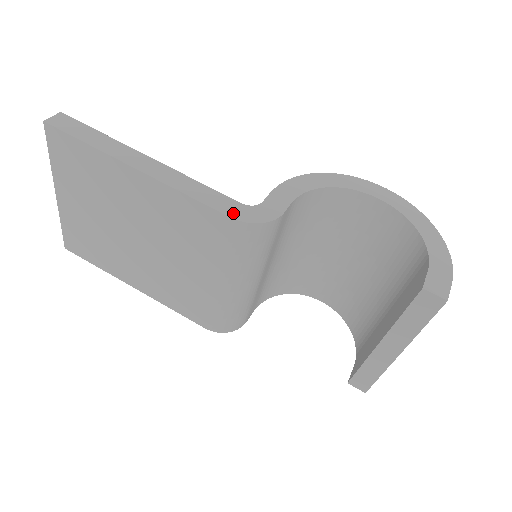
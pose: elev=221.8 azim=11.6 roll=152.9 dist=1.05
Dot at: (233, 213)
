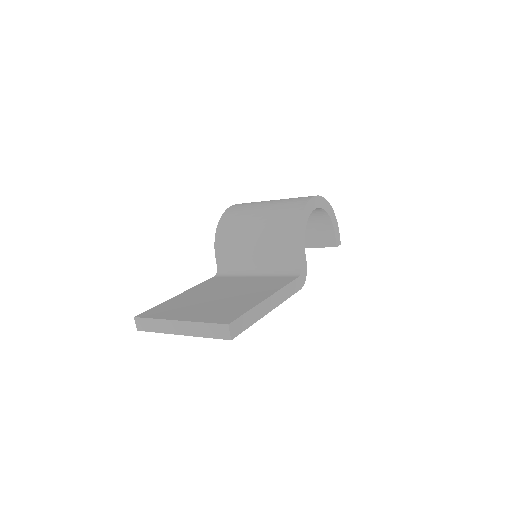
Dot at: (300, 286)
